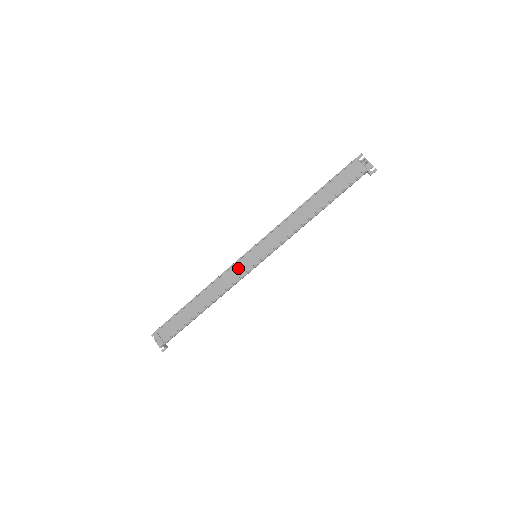
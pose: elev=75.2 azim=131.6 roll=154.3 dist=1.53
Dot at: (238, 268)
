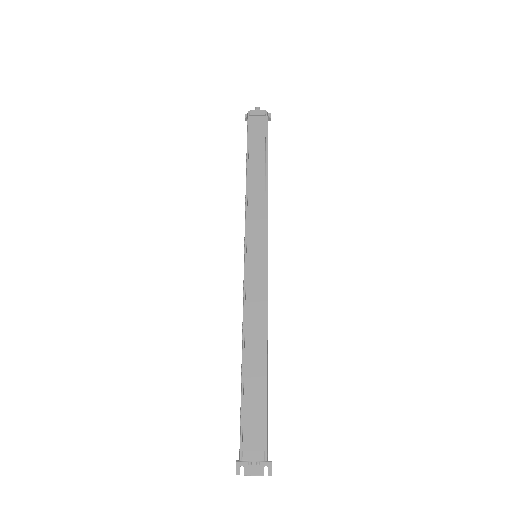
Dot at: (253, 281)
